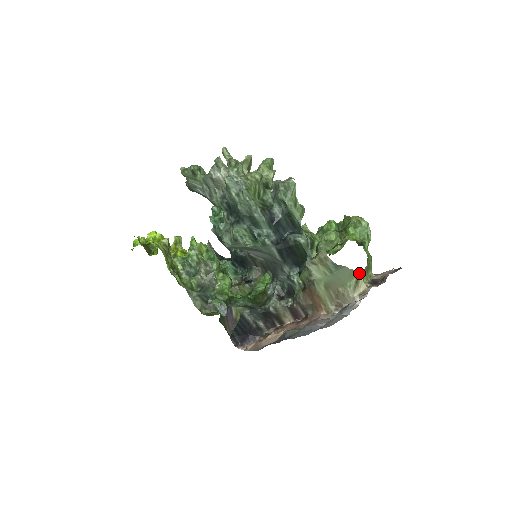
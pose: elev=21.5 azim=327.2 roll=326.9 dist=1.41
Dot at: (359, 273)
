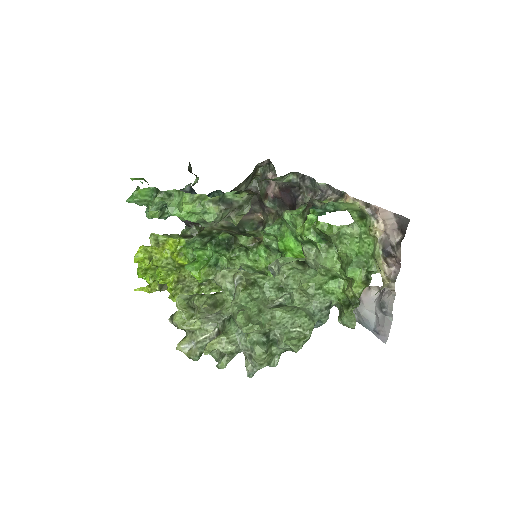
Dot at: occluded
